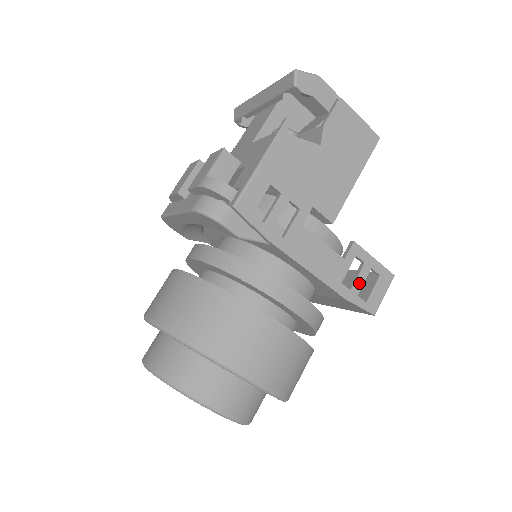
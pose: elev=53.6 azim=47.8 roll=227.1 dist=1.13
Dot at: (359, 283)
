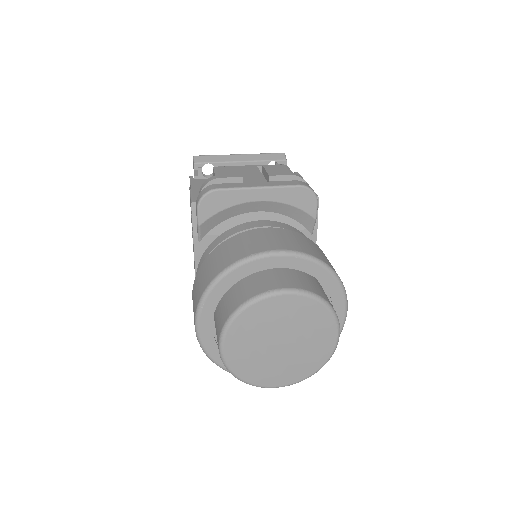
Dot at: occluded
